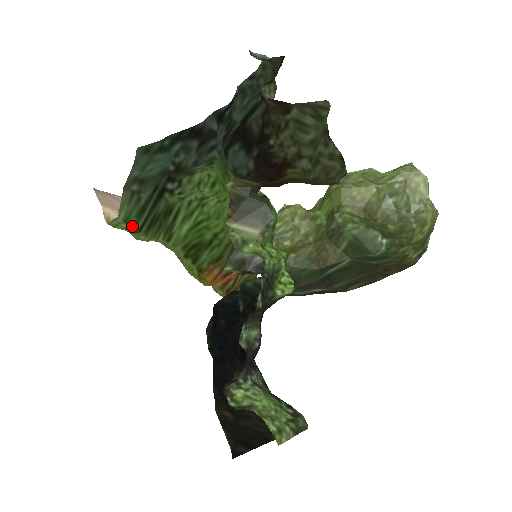
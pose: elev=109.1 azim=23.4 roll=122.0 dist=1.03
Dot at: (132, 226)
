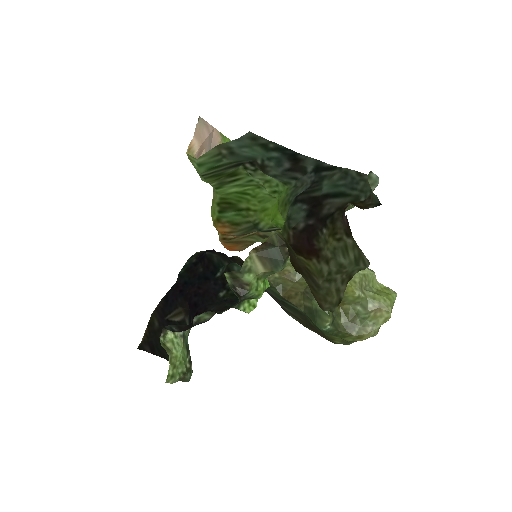
Dot at: (200, 171)
